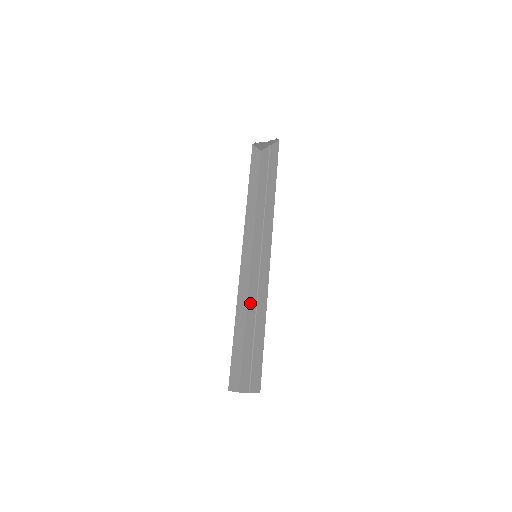
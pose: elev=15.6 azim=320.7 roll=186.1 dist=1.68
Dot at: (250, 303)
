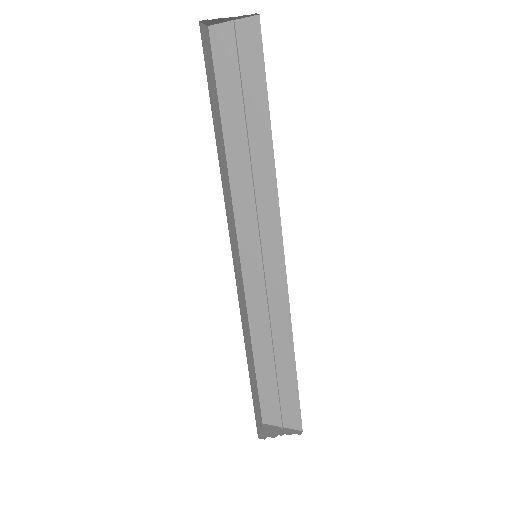
Dot at: (255, 319)
